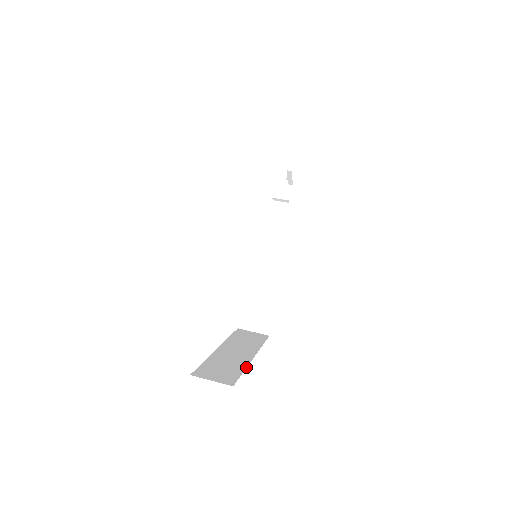
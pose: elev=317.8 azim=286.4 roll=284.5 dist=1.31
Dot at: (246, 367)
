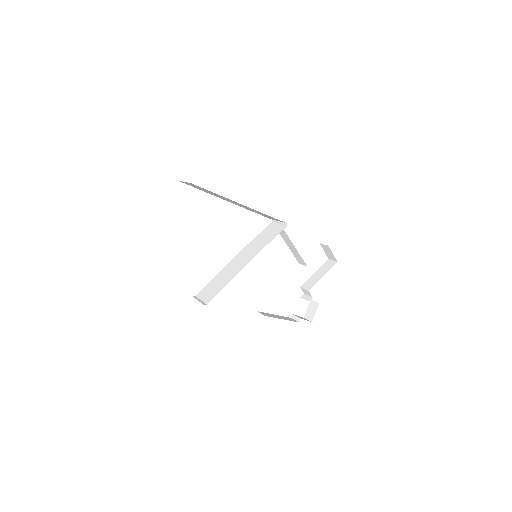
Dot at: occluded
